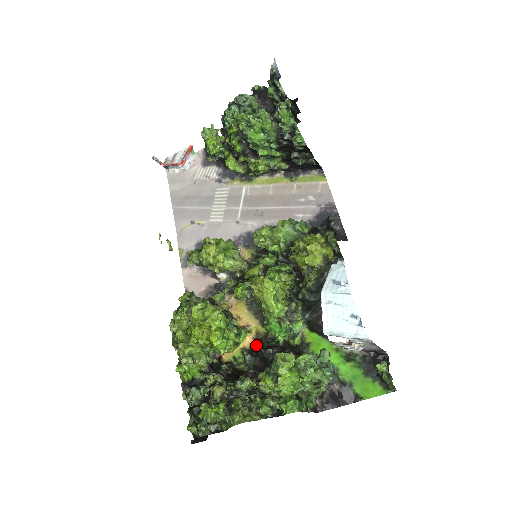
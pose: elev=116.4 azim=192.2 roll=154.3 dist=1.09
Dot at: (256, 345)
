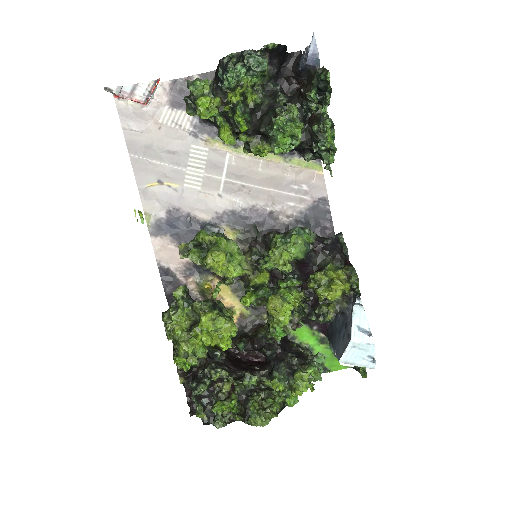
Dot at: (241, 326)
